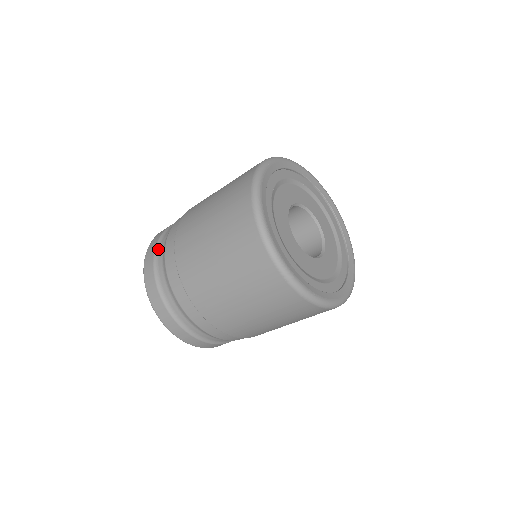
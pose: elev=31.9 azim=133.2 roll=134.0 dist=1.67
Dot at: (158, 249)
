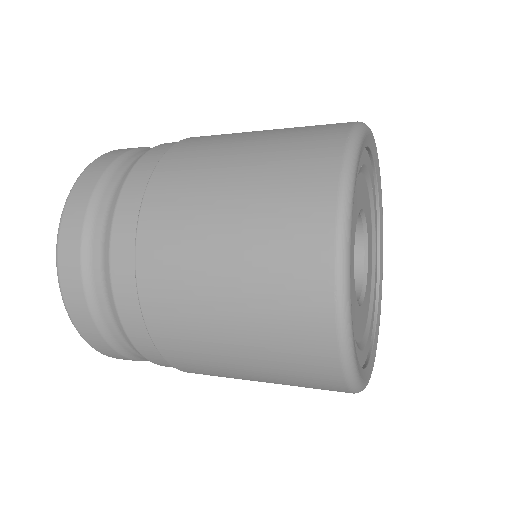
Dot at: (124, 159)
